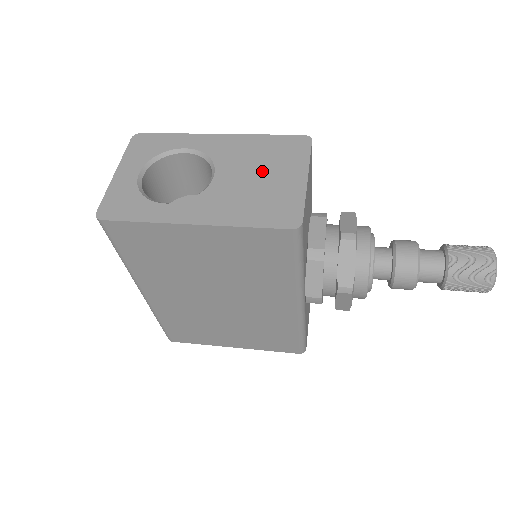
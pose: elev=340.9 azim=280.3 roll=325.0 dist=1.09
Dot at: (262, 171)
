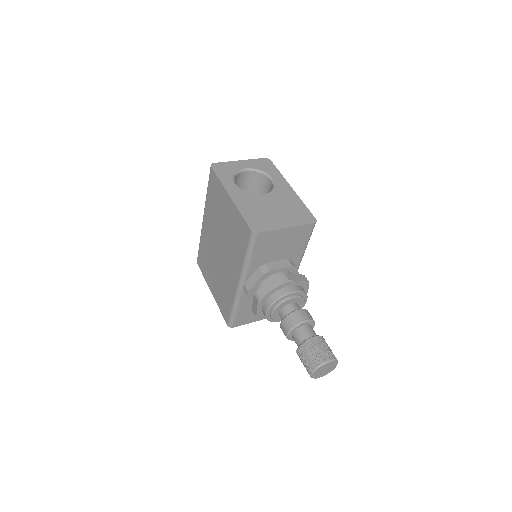
Dot at: (279, 210)
